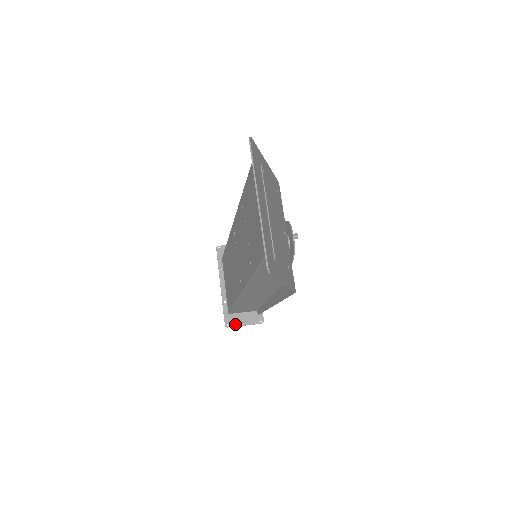
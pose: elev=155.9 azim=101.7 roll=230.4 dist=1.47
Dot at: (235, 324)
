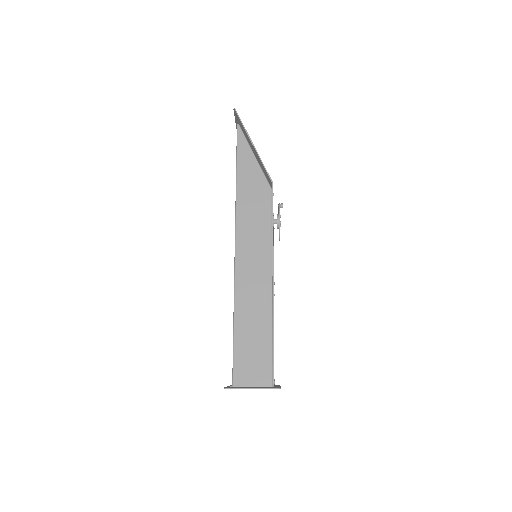
Dot at: (238, 388)
